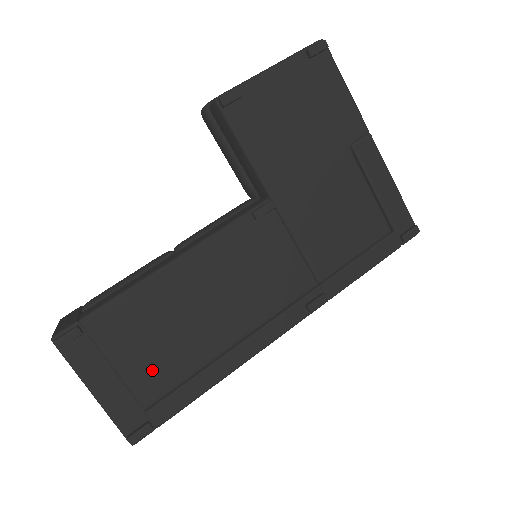
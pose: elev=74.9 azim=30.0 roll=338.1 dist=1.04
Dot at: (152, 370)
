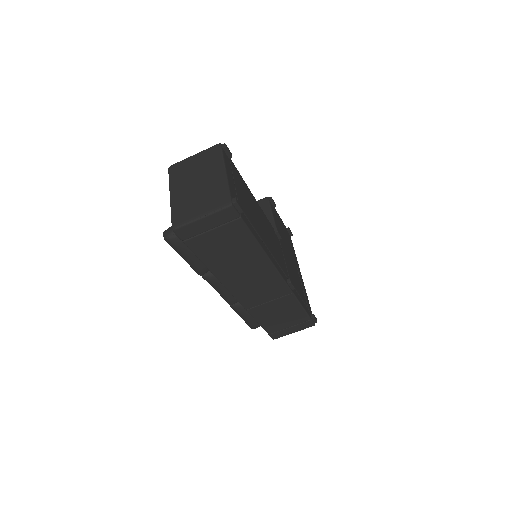
Dot at: (244, 203)
